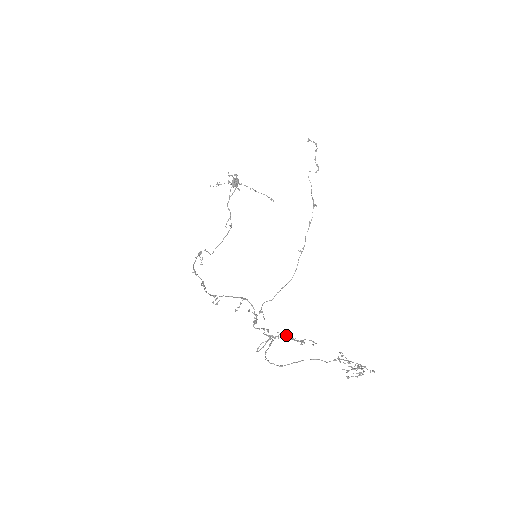
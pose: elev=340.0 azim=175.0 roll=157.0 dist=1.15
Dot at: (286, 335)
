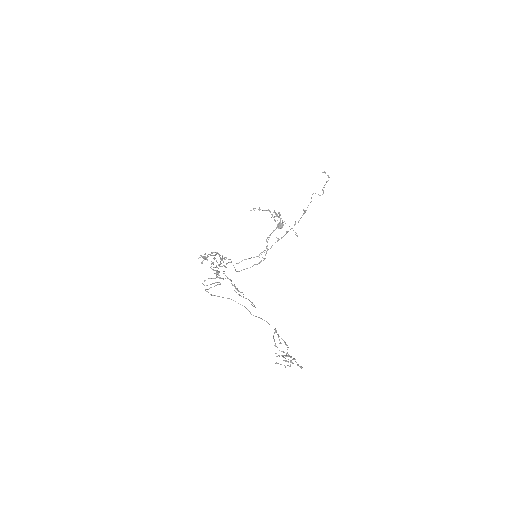
Dot at: occluded
